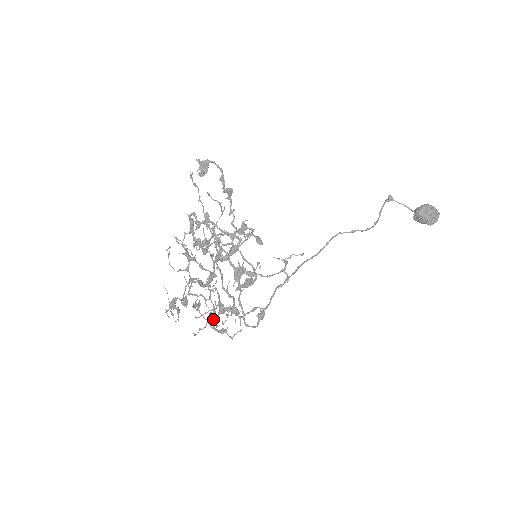
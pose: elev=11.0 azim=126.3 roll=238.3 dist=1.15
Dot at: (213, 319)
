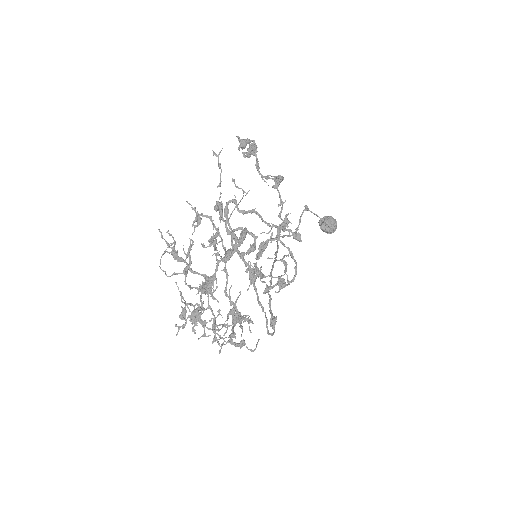
Dot at: (215, 332)
